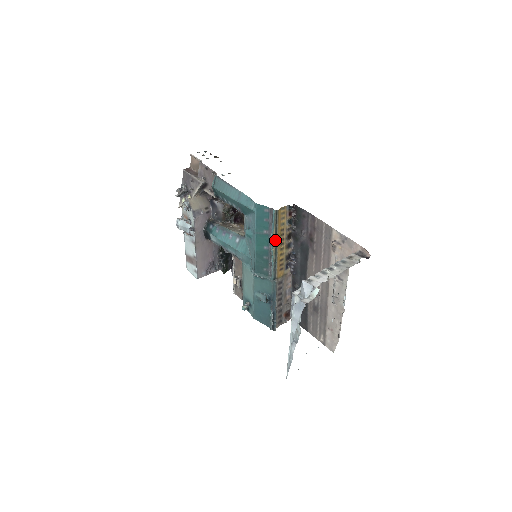
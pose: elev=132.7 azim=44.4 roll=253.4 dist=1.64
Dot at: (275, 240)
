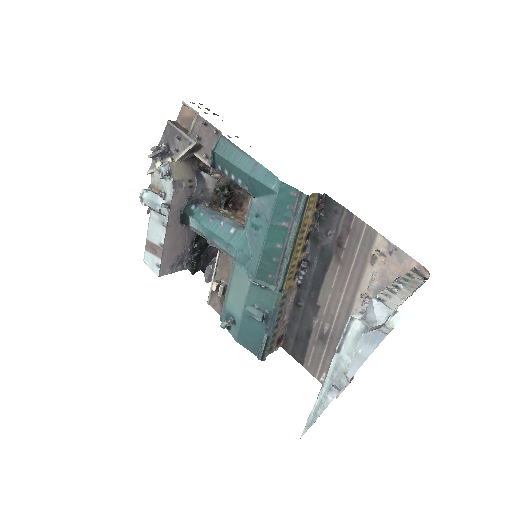
Dot at: (295, 237)
